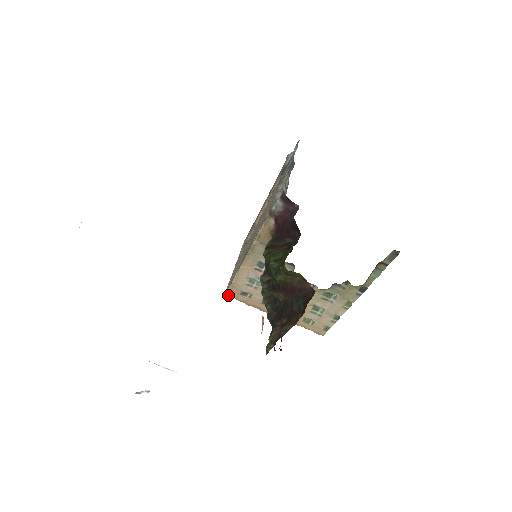
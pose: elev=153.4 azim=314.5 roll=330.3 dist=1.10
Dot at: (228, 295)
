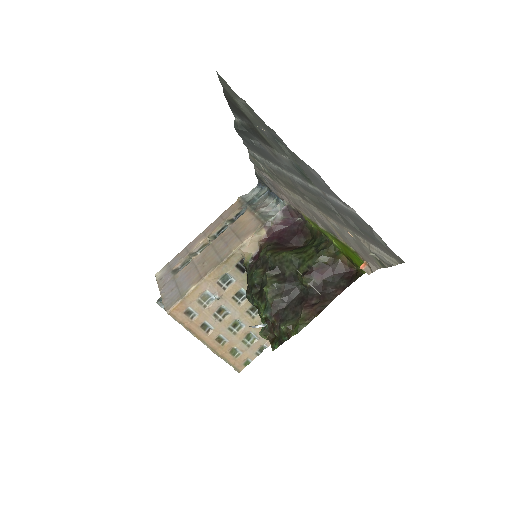
Dot at: (170, 313)
